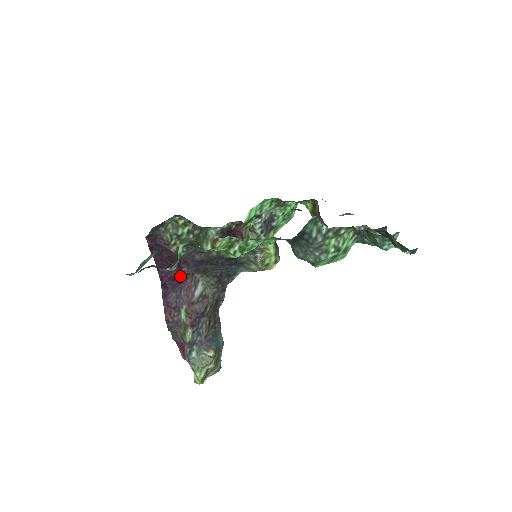
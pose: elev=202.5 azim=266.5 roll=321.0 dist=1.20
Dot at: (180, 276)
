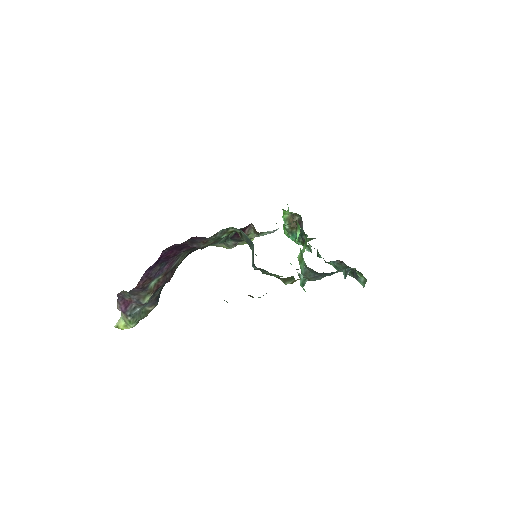
Dot at: (175, 255)
